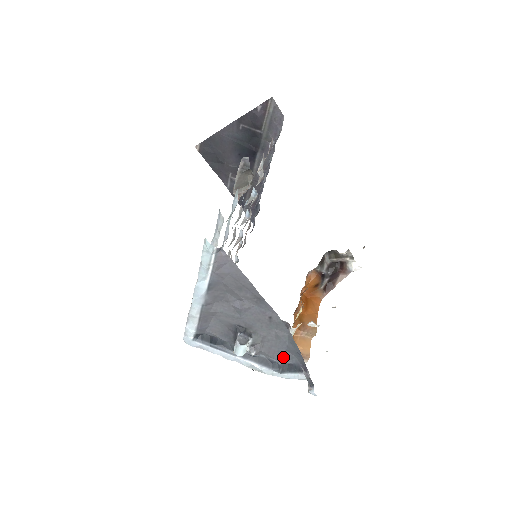
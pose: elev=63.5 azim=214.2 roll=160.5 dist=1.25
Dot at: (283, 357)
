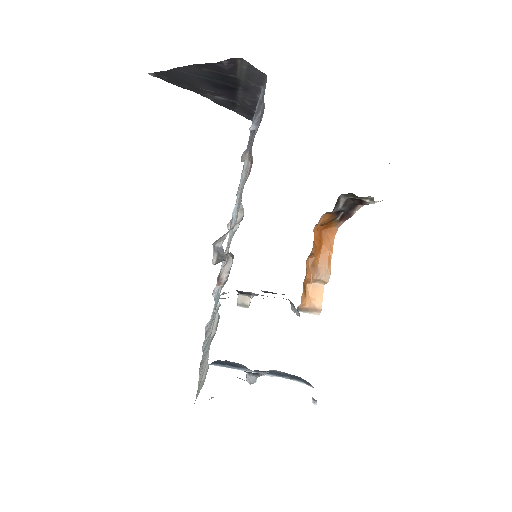
Dot at: occluded
